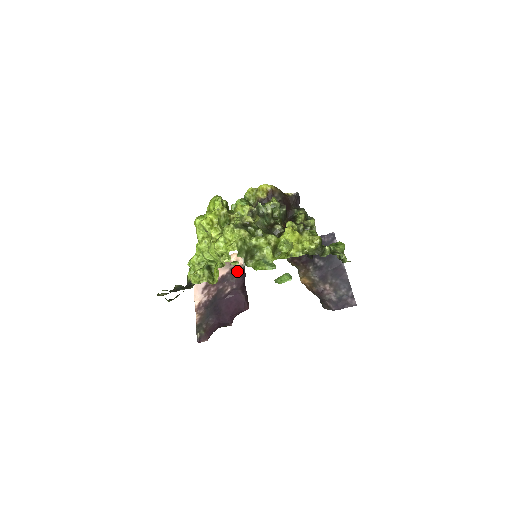
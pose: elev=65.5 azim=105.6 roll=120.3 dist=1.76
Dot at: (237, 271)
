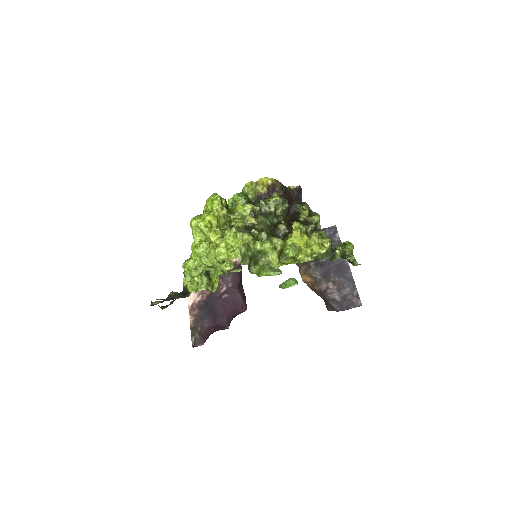
Dot at: occluded
